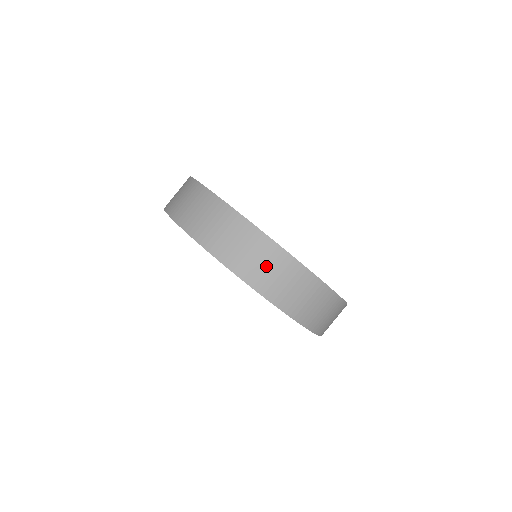
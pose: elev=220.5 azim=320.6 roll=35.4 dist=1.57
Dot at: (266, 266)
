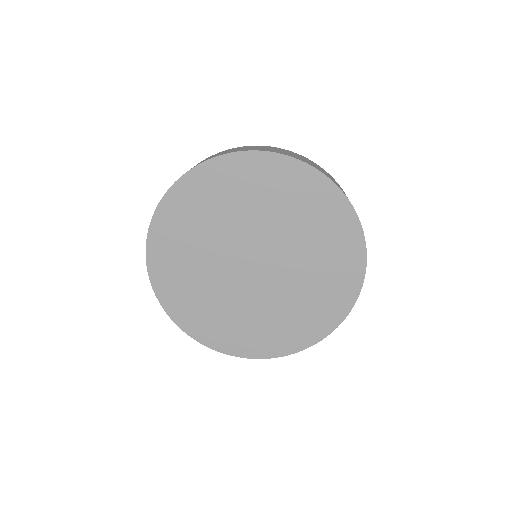
Dot at: (244, 148)
